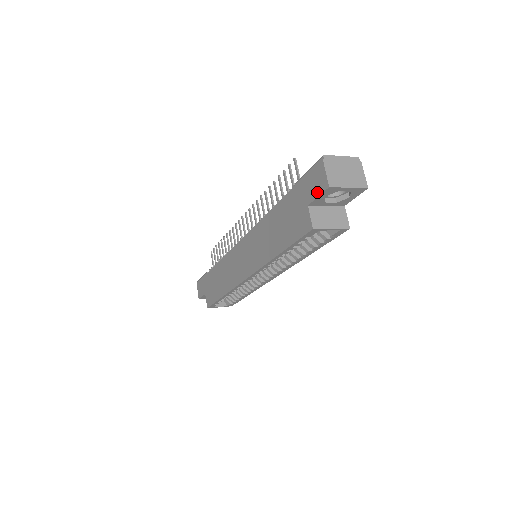
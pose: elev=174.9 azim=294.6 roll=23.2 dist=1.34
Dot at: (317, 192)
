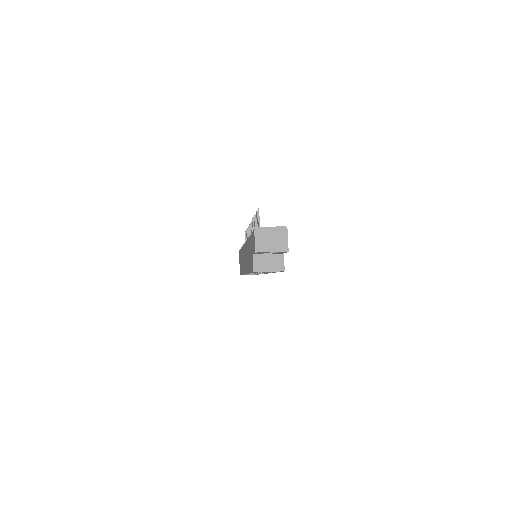
Dot at: (253, 250)
